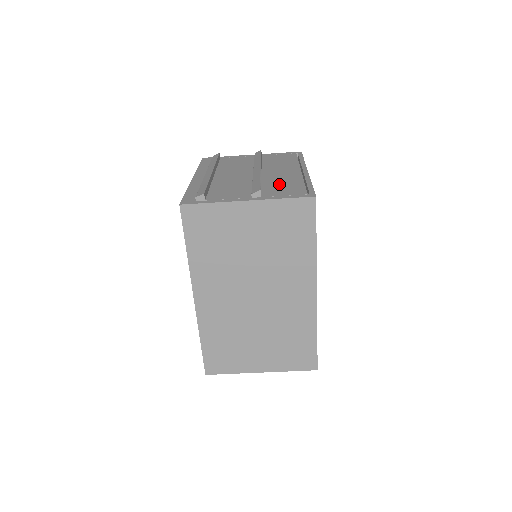
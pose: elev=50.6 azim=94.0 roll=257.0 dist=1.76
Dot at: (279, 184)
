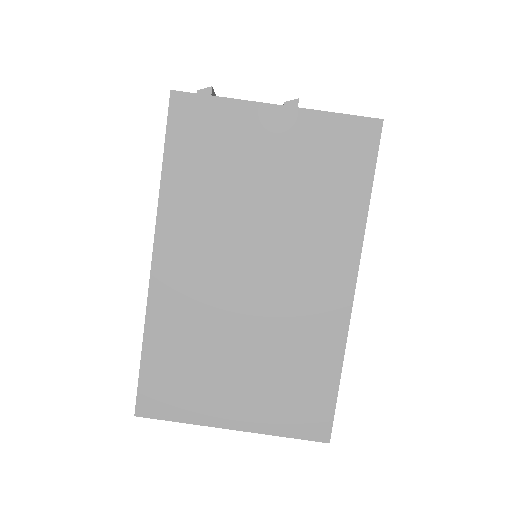
Dot at: occluded
